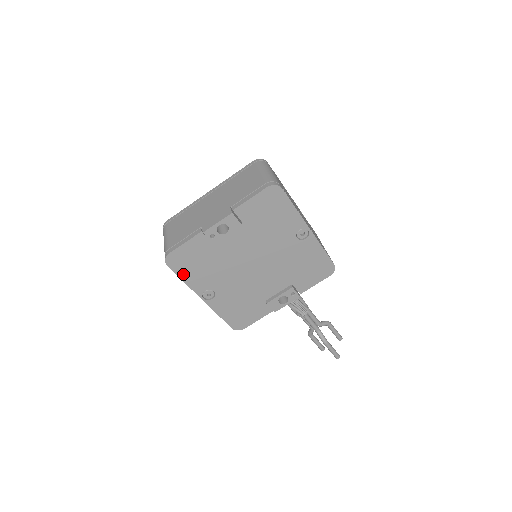
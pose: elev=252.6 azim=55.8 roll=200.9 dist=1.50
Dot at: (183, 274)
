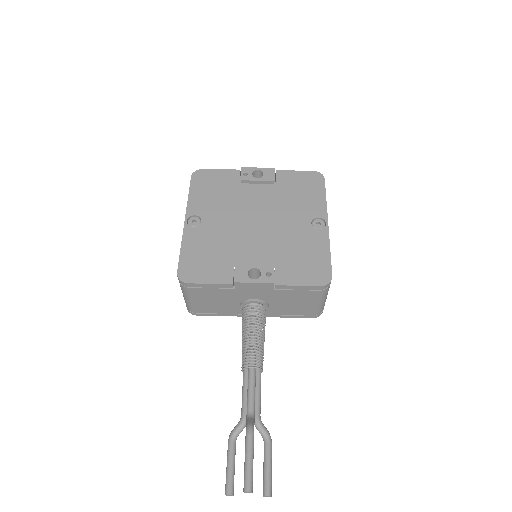
Dot at: (195, 190)
